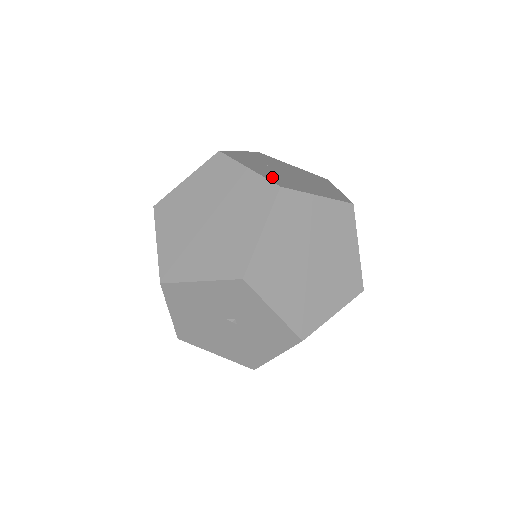
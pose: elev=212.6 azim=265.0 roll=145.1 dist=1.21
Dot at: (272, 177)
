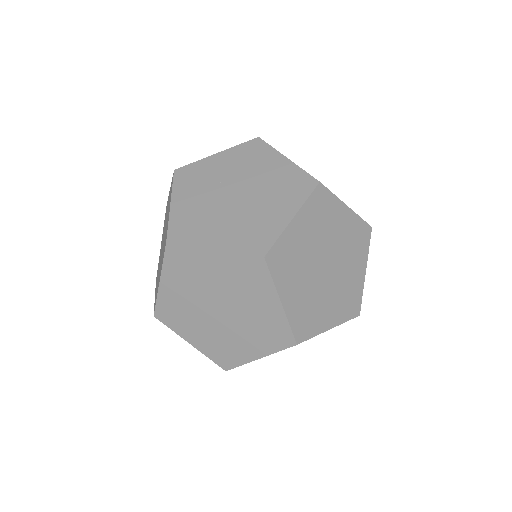
Dot at: (183, 219)
